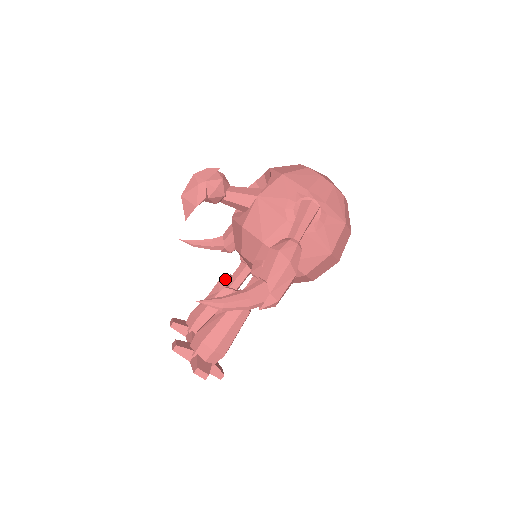
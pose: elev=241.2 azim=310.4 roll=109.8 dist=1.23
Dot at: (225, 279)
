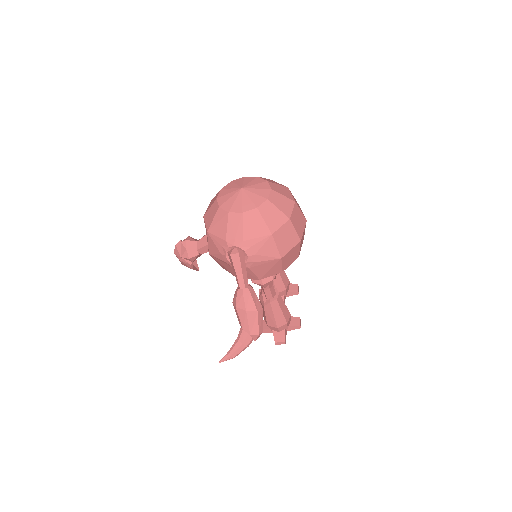
Dot at: occluded
